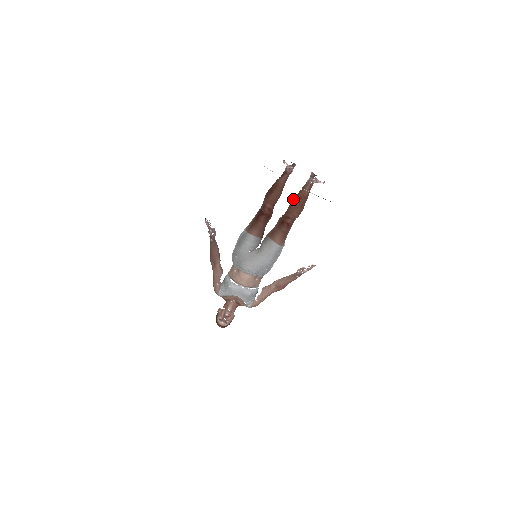
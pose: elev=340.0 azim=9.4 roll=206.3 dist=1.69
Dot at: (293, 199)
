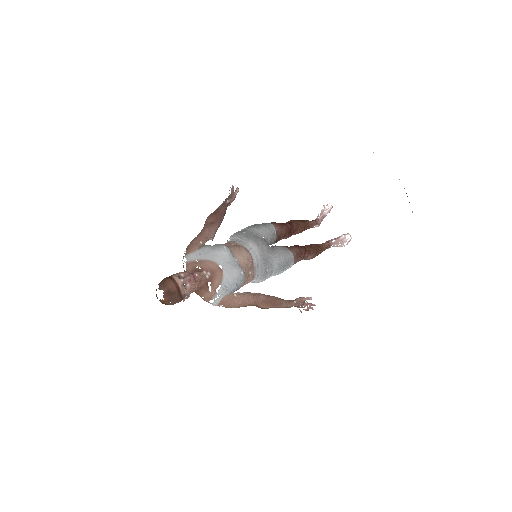
Dot at: occluded
